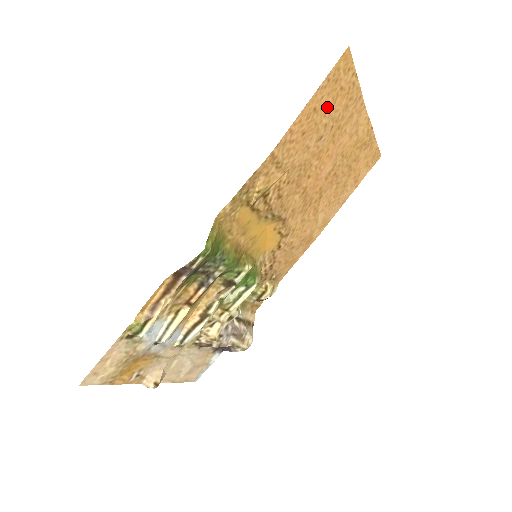
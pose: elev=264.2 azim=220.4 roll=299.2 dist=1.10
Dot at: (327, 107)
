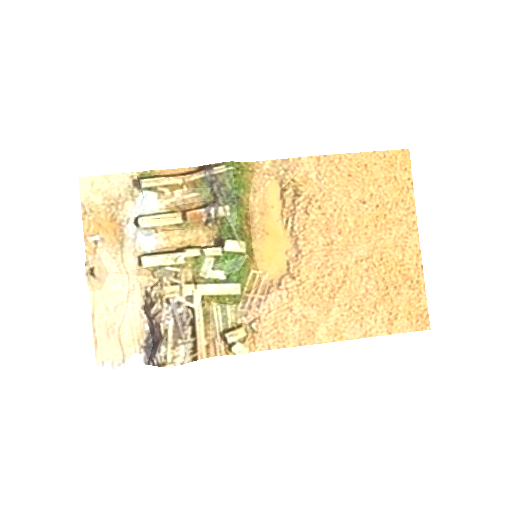
Dot at: (378, 179)
